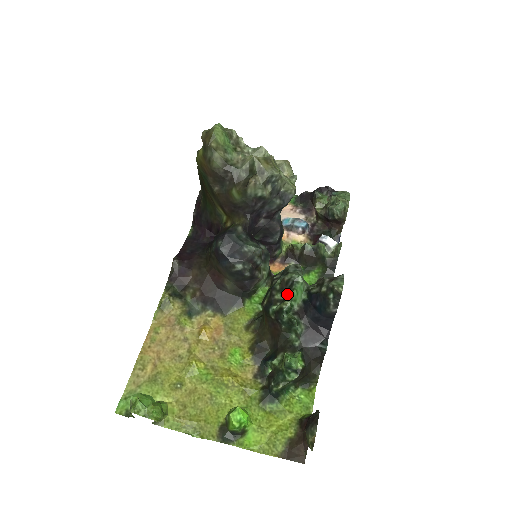
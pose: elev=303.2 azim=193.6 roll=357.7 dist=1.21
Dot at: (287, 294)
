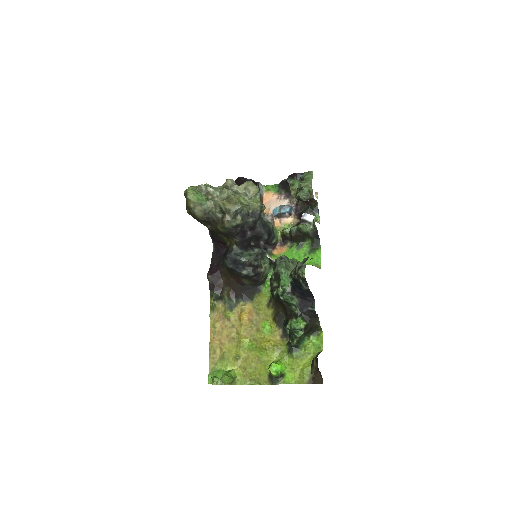
Dot at: (279, 282)
